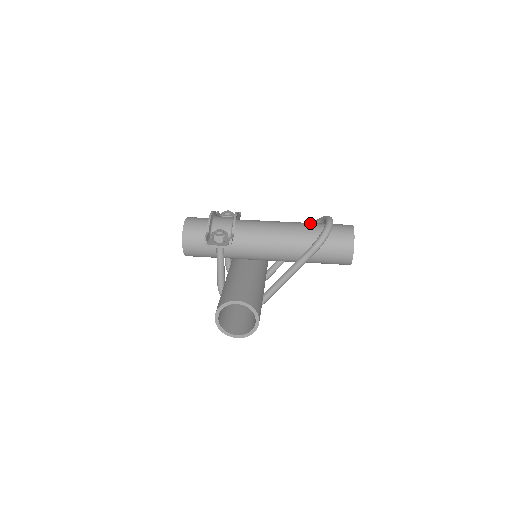
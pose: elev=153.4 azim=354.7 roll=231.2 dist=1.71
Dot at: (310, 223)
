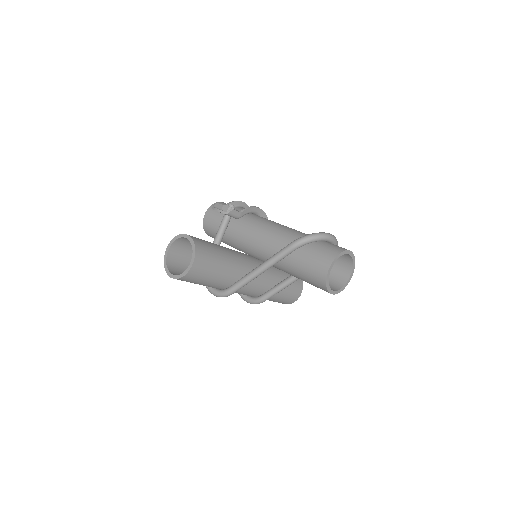
Dot at: occluded
